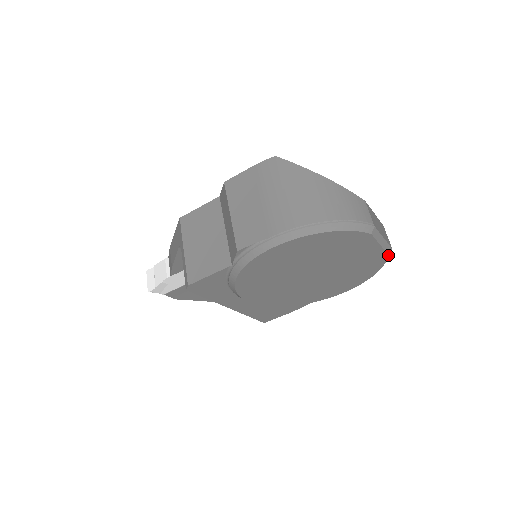
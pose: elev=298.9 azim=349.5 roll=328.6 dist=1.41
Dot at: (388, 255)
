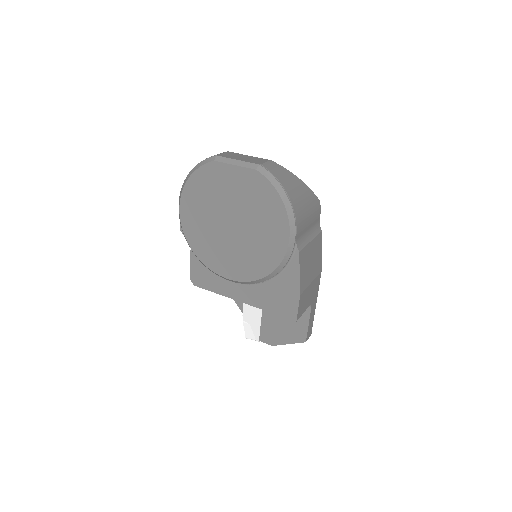
Dot at: (257, 170)
